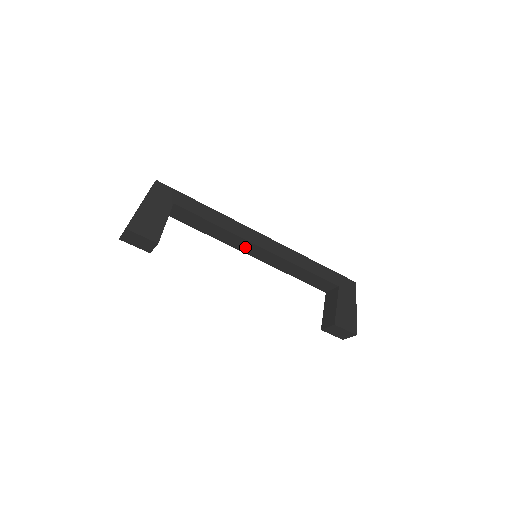
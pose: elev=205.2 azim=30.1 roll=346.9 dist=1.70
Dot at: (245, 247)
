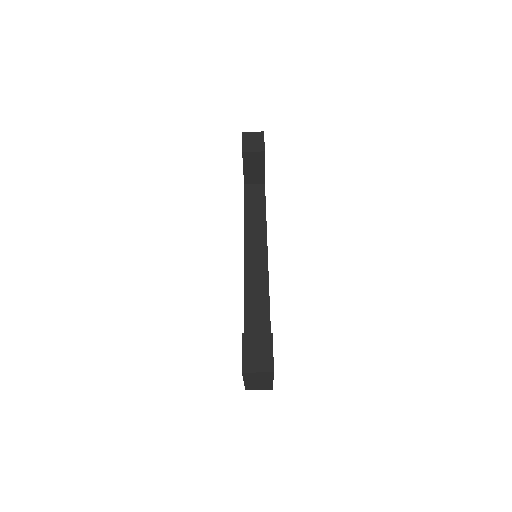
Dot at: (254, 247)
